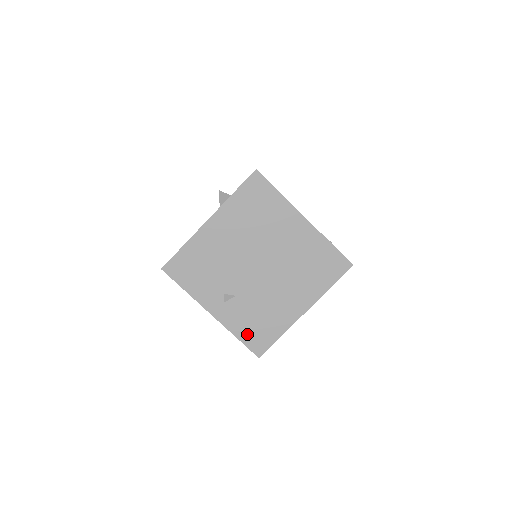
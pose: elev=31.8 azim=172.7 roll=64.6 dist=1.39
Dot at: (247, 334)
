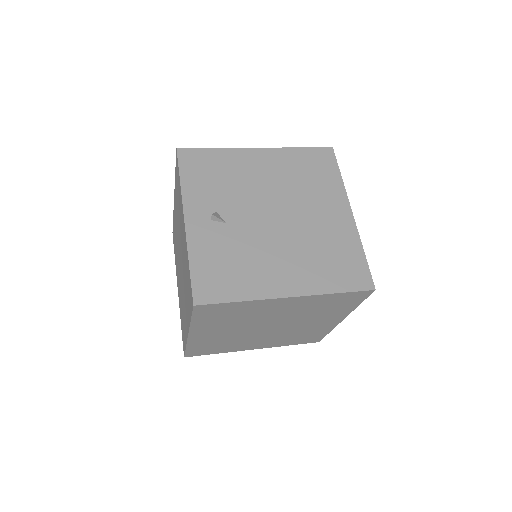
Dot at: (204, 268)
